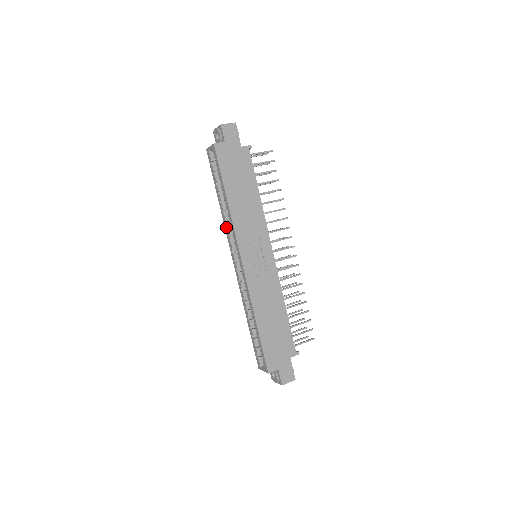
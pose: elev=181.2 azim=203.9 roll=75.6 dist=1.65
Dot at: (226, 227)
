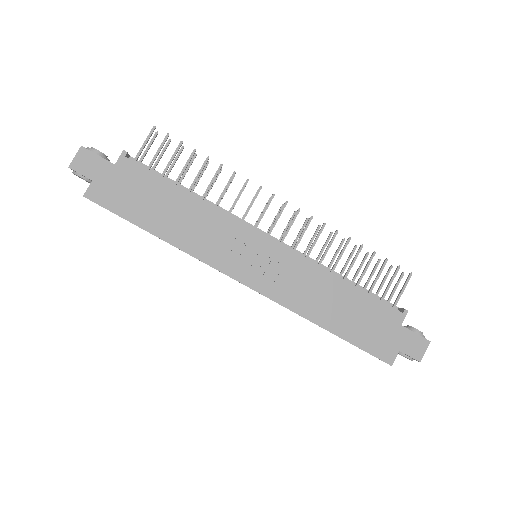
Dot at: occluded
